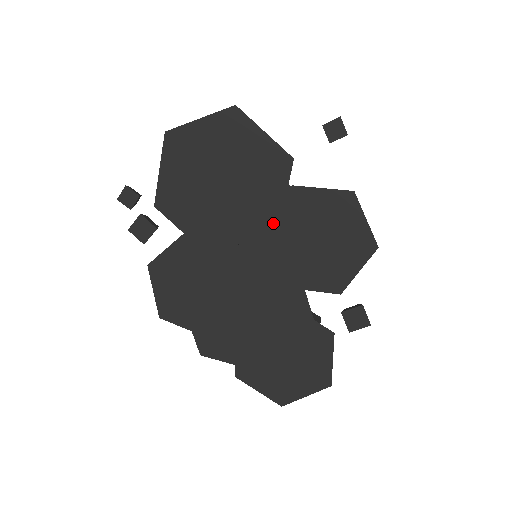
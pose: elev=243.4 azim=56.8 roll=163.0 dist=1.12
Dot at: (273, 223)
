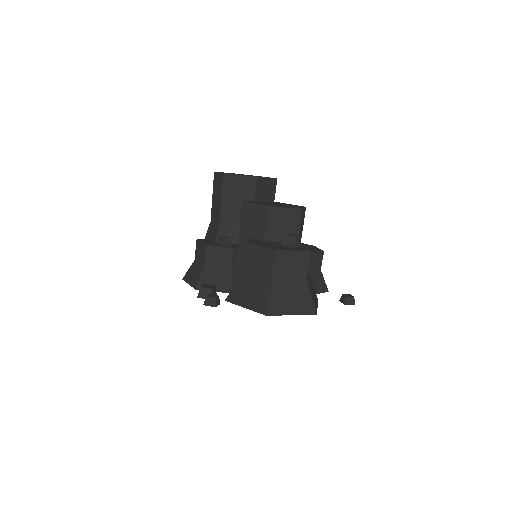
Dot at: occluded
